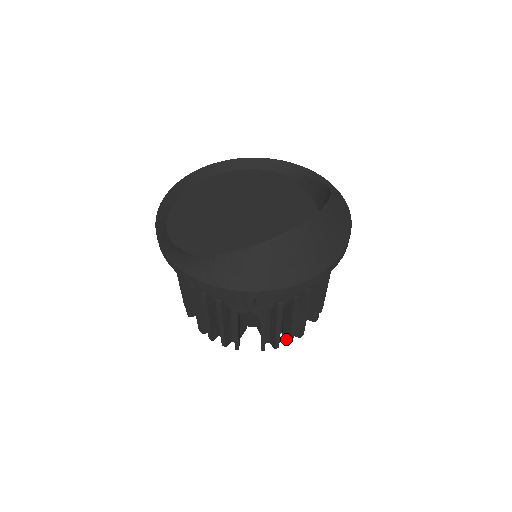
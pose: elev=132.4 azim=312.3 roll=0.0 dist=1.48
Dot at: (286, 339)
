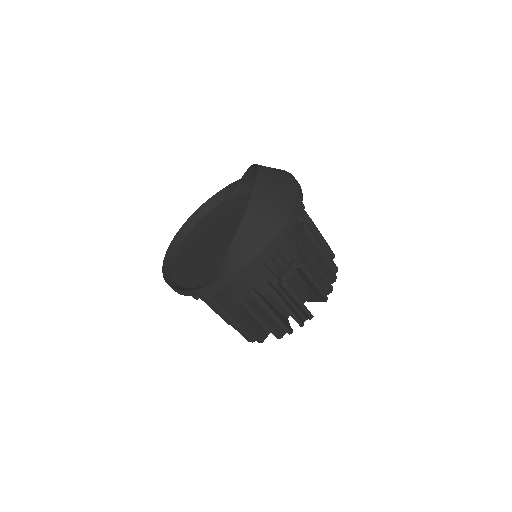
Dot at: (331, 281)
